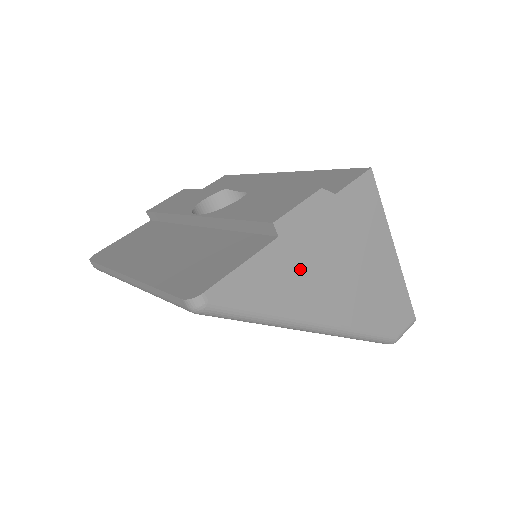
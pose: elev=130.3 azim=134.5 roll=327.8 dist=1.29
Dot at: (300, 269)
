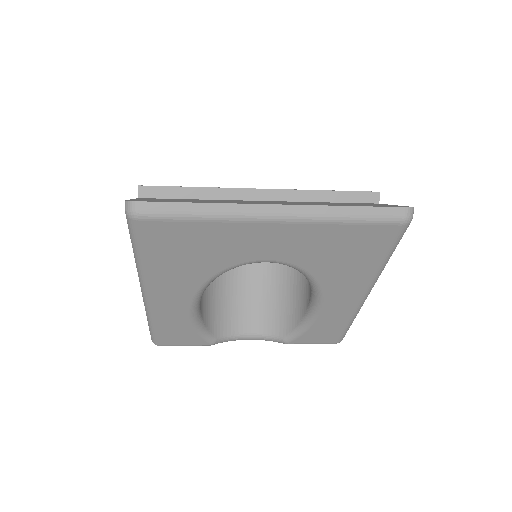
Dot at: occluded
